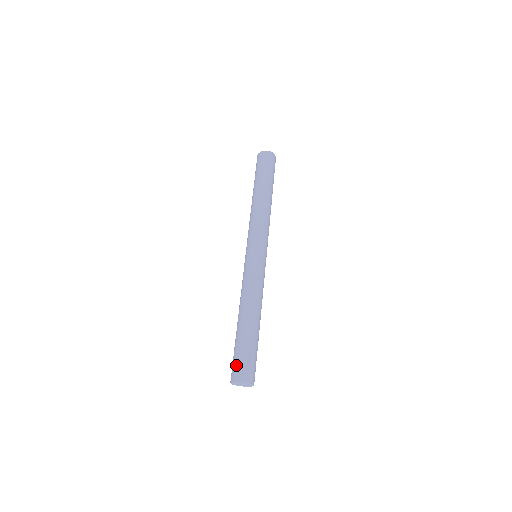
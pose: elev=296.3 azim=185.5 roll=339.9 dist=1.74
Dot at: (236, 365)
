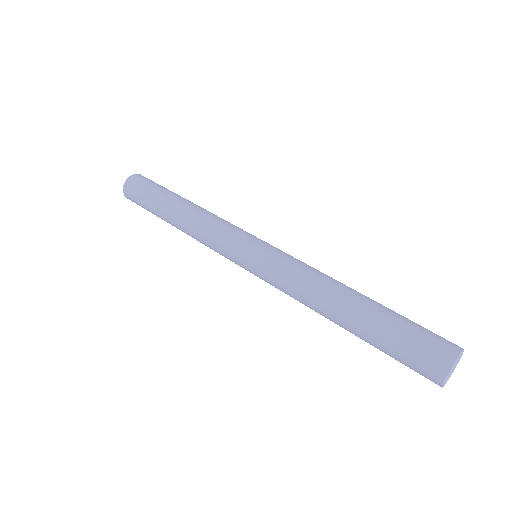
Dot at: (417, 361)
